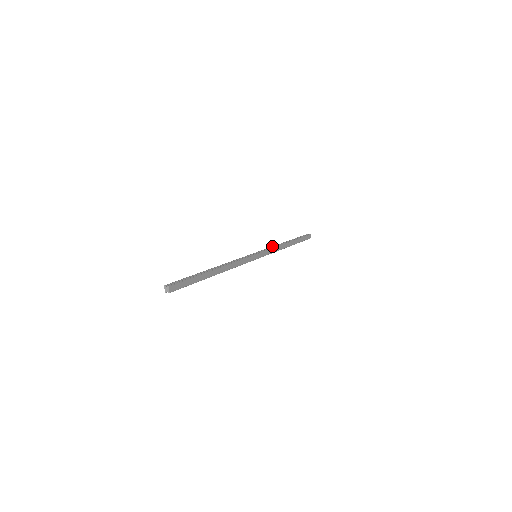
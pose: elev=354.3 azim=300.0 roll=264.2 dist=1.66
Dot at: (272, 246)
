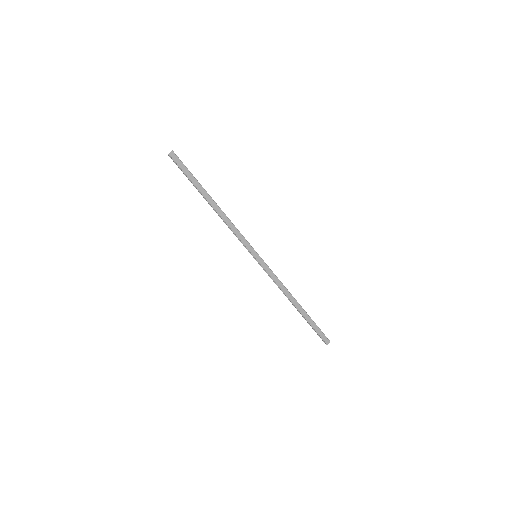
Dot at: occluded
